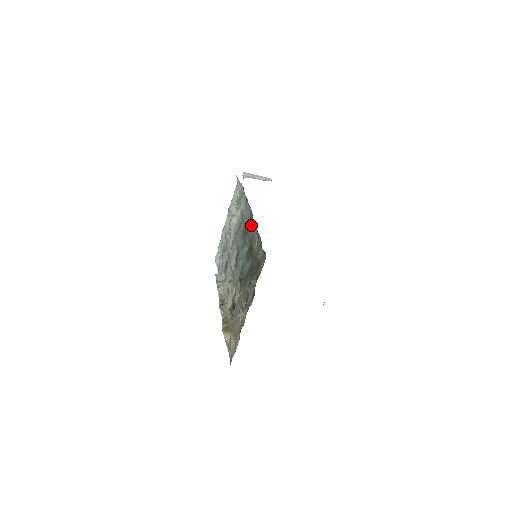
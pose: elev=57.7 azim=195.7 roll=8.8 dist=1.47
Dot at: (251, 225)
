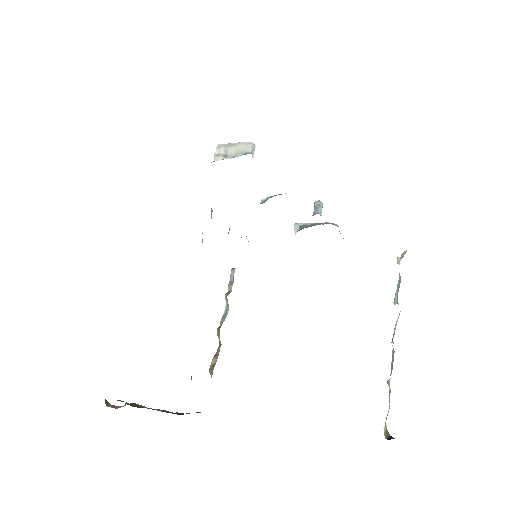
Dot at: occluded
